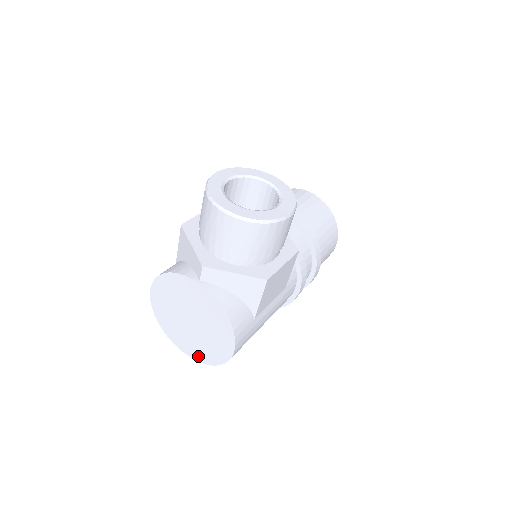
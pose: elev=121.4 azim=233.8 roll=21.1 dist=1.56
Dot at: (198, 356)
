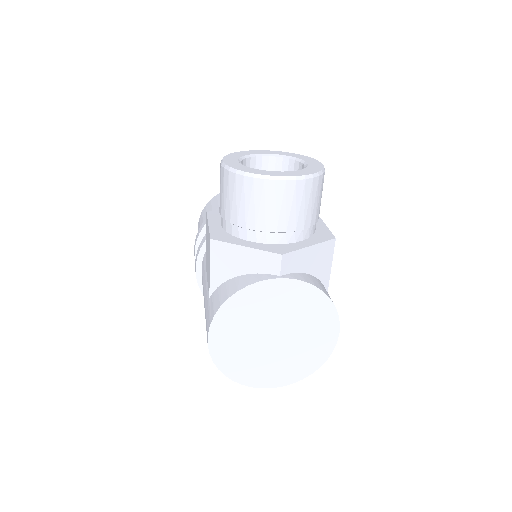
Dot at: (290, 377)
